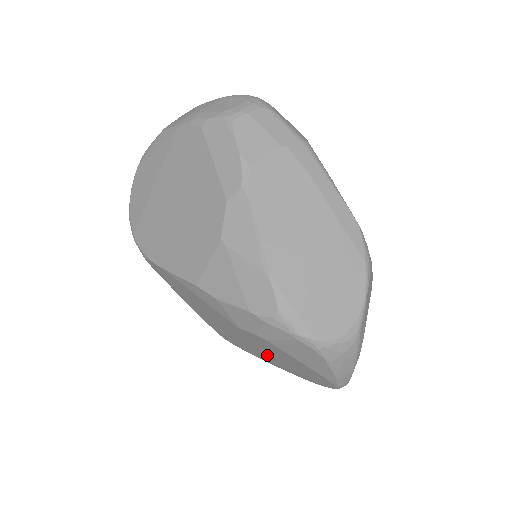
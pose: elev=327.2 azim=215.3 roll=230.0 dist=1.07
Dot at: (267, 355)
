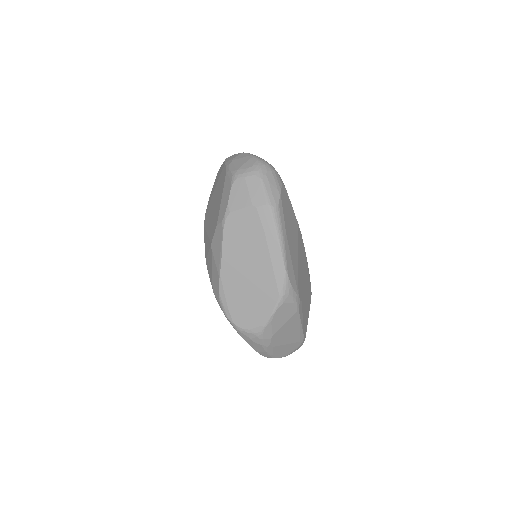
Dot at: occluded
